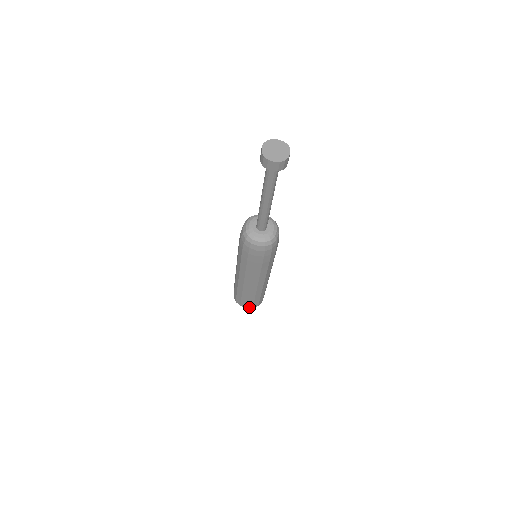
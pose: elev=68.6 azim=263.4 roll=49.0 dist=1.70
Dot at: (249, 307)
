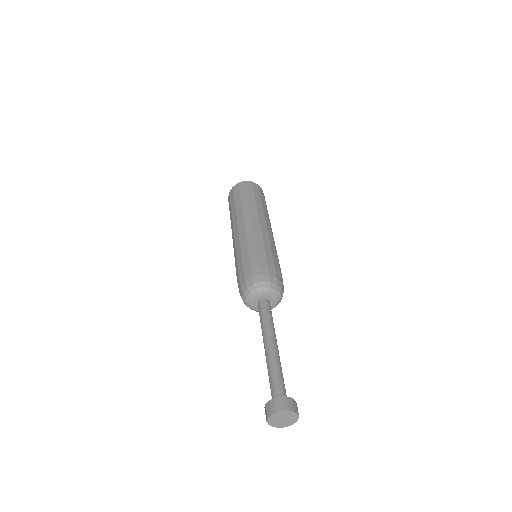
Dot at: occluded
